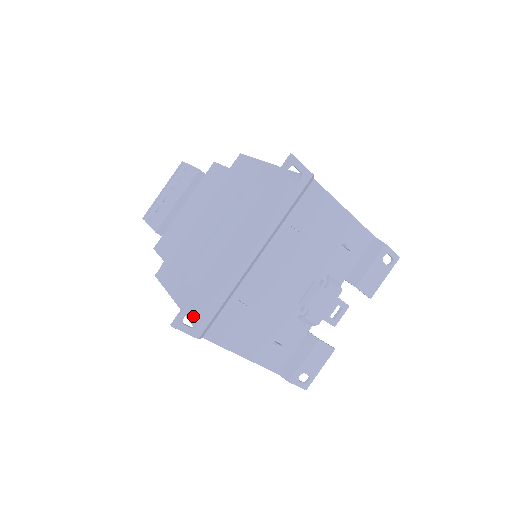
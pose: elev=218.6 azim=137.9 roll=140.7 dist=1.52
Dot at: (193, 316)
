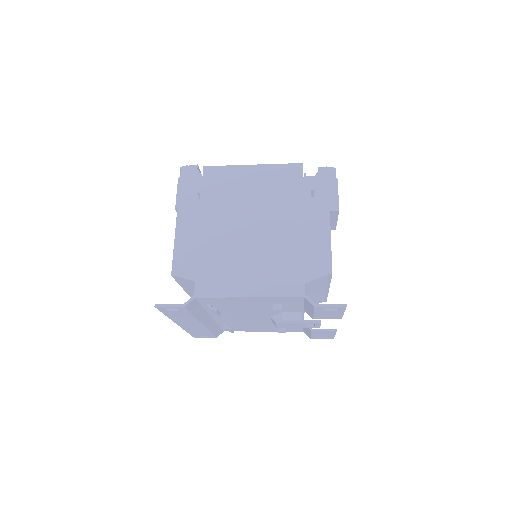
Dot at: occluded
